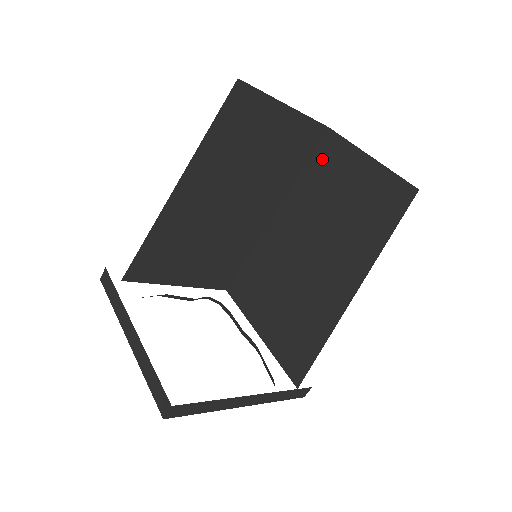
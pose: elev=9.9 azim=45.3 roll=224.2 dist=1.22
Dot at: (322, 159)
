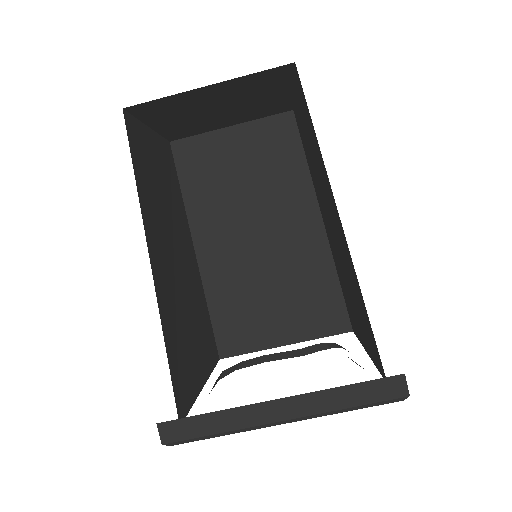
Dot at: (301, 137)
